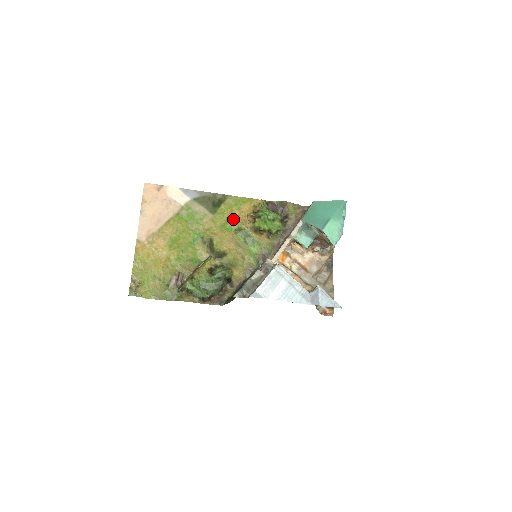
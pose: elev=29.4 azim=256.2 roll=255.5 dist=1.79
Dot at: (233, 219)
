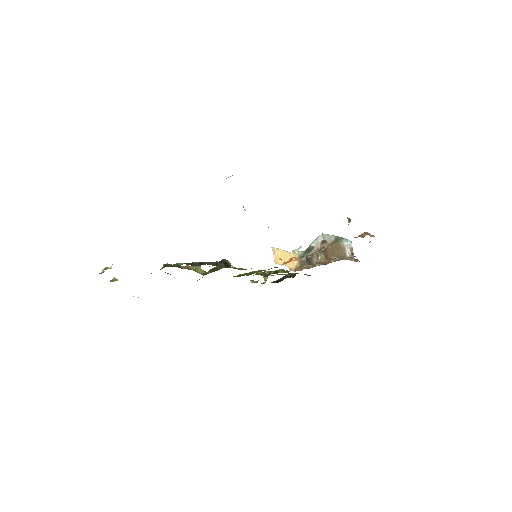
Dot at: occluded
